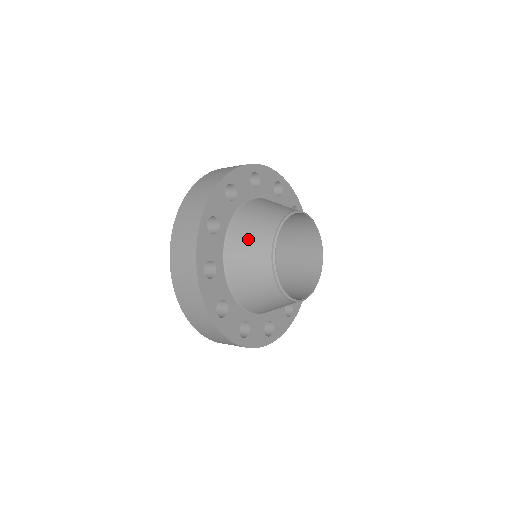
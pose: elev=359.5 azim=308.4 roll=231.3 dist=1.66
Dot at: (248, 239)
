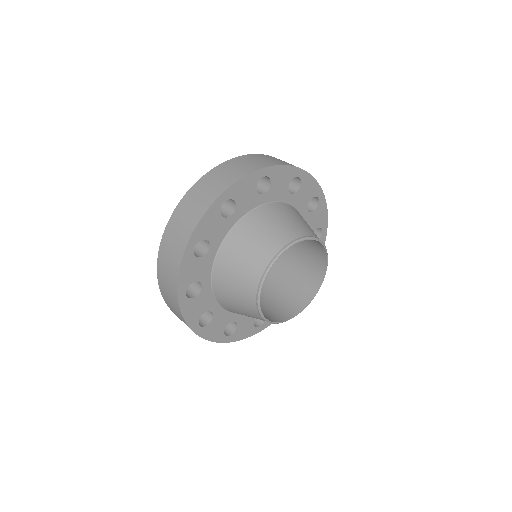
Dot at: (233, 293)
